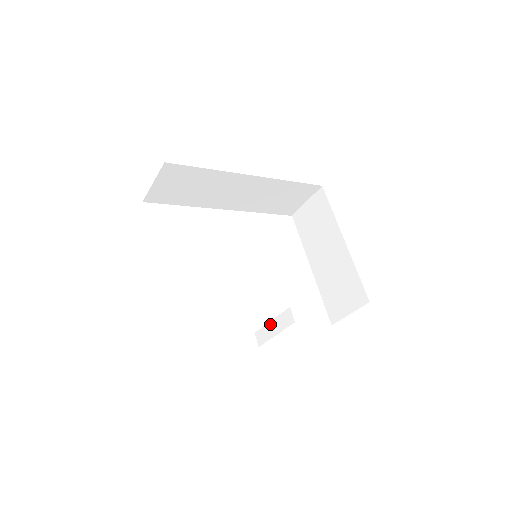
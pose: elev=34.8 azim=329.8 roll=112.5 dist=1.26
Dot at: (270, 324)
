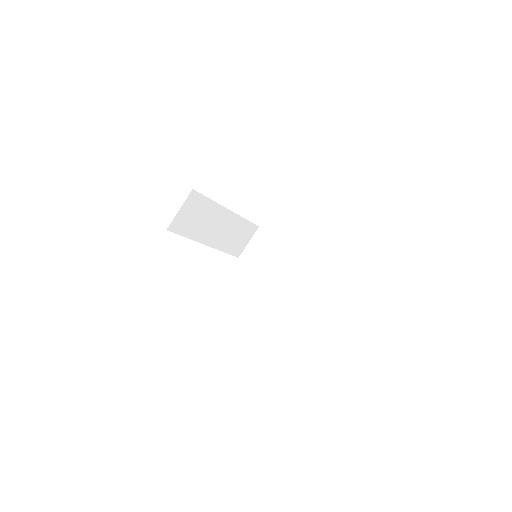
Dot at: (292, 287)
